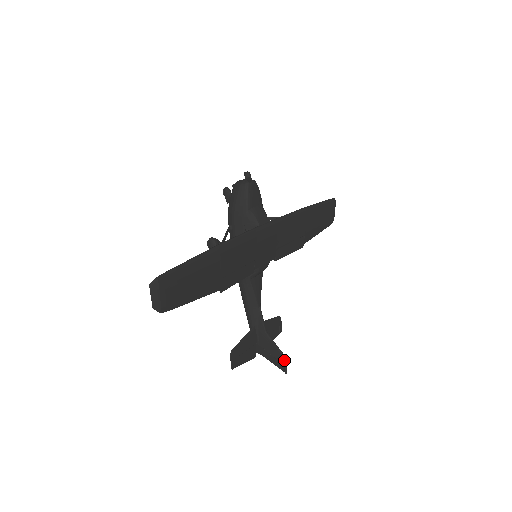
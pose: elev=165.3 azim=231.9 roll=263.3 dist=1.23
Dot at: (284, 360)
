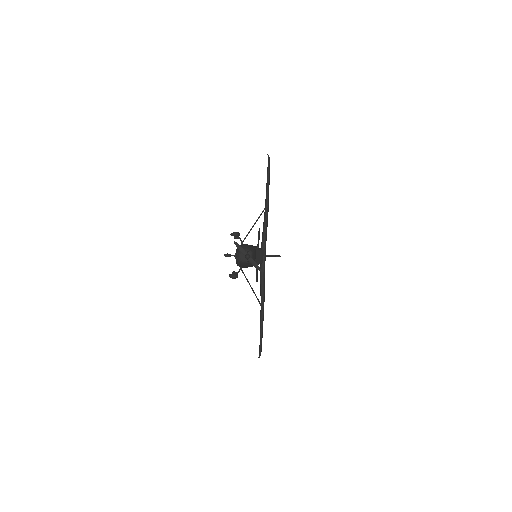
Dot at: occluded
